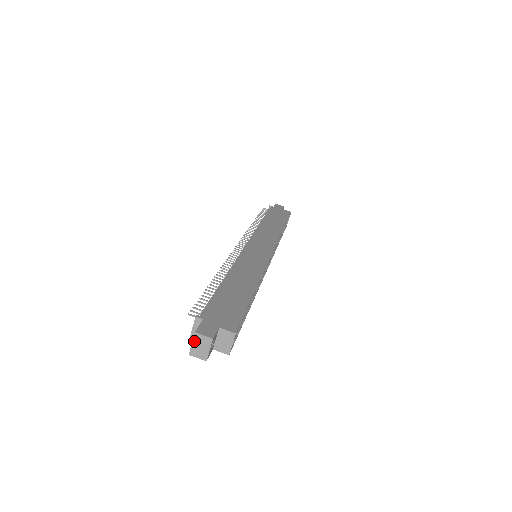
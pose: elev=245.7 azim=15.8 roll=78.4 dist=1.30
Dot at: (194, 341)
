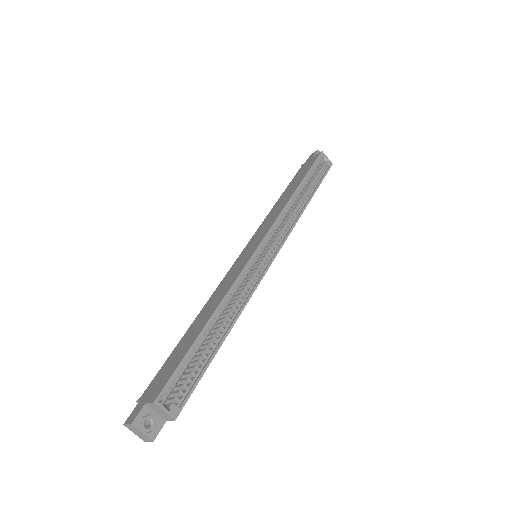
Dot at: (132, 431)
